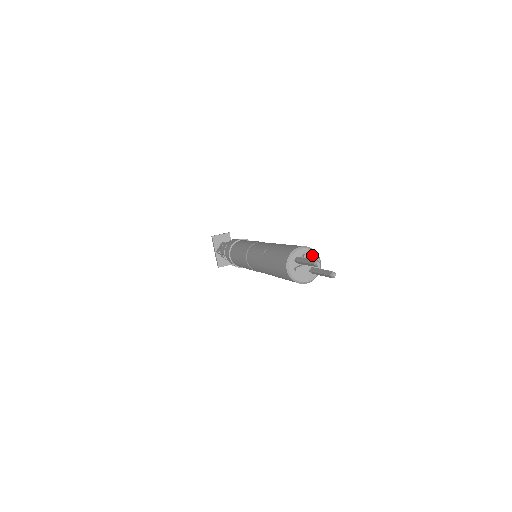
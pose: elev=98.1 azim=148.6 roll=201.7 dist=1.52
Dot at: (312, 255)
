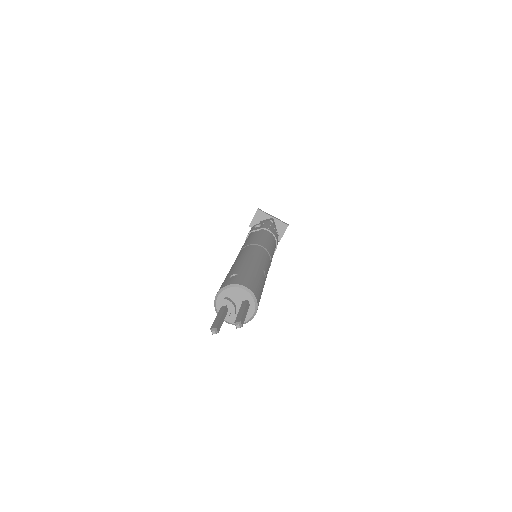
Dot at: (232, 292)
